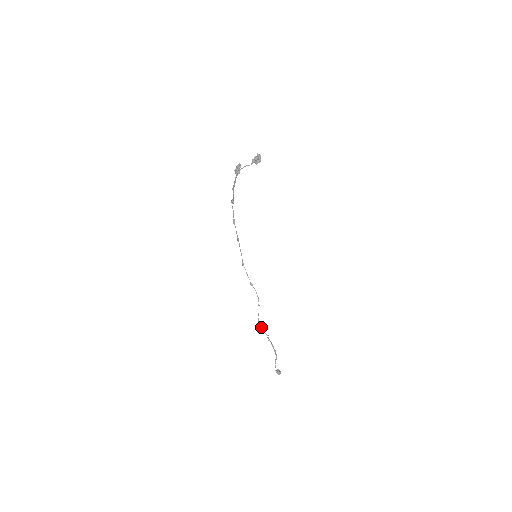
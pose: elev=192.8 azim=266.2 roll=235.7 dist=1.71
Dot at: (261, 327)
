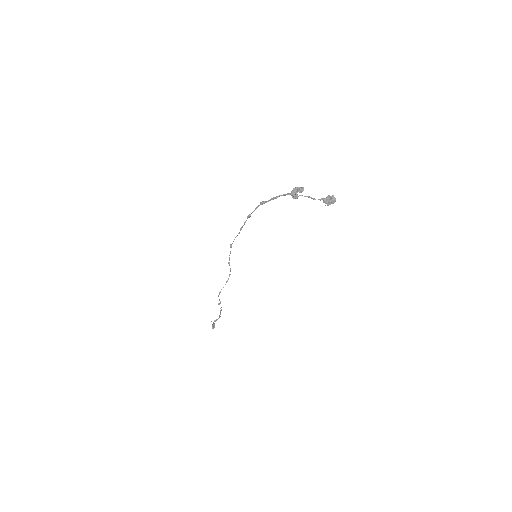
Dot at: occluded
